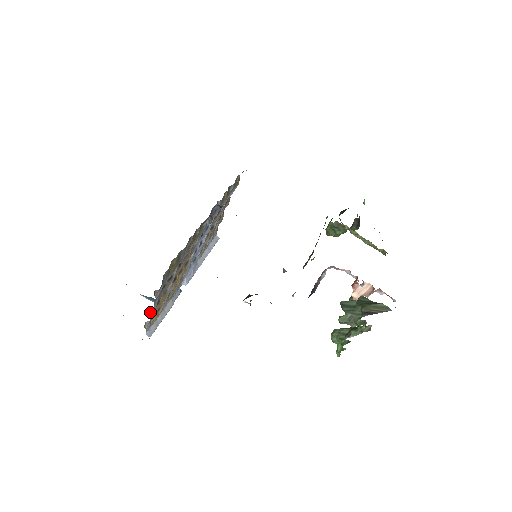
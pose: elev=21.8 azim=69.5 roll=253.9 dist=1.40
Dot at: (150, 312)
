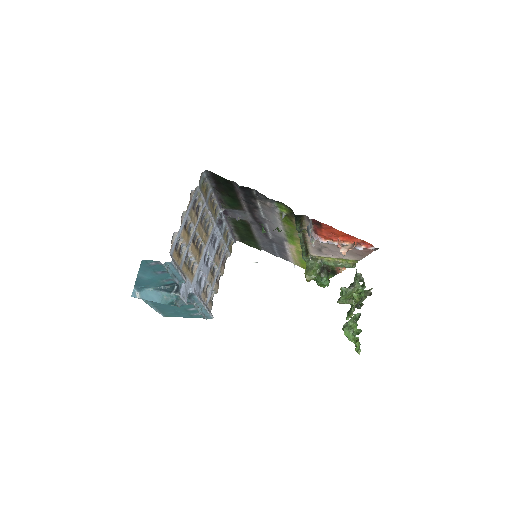
Dot at: (181, 220)
